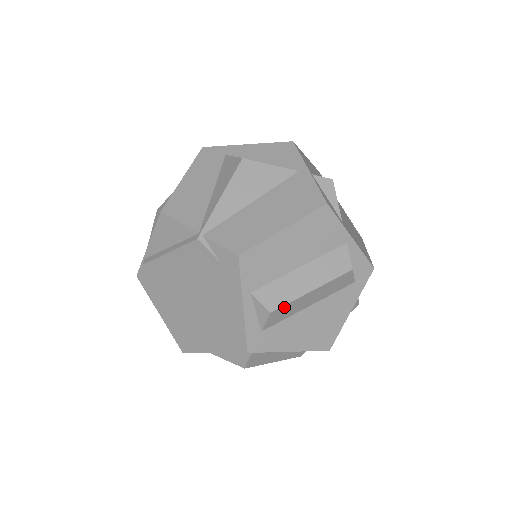
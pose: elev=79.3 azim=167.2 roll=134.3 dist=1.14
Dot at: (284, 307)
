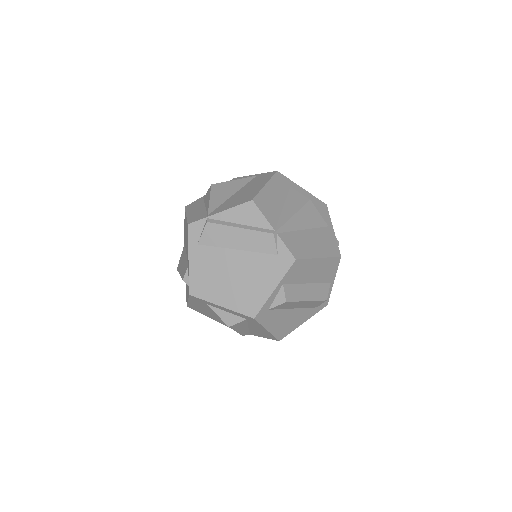
Dot at: (292, 302)
